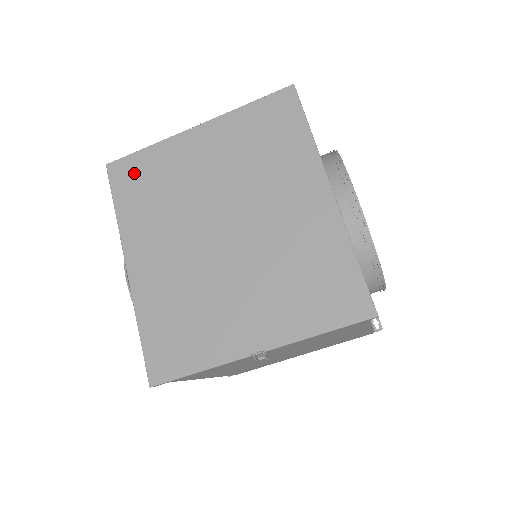
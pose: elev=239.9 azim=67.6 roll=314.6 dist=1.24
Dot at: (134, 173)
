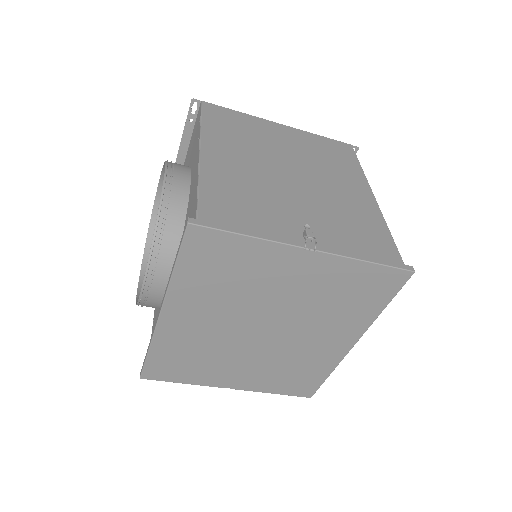
Dot at: (216, 251)
